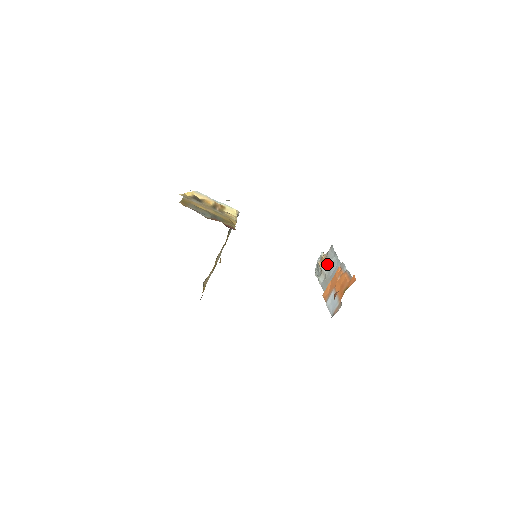
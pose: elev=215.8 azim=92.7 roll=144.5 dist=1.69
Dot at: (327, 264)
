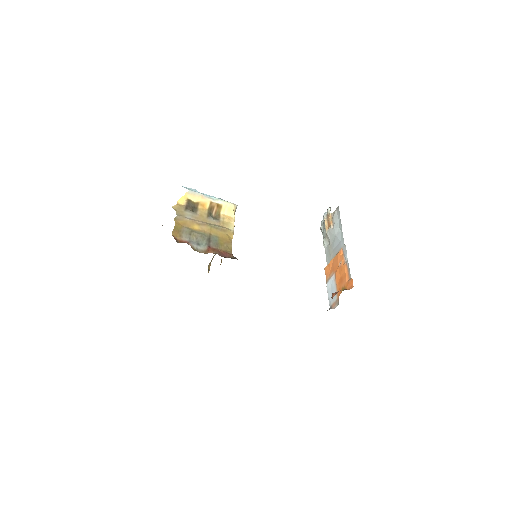
Dot at: (332, 232)
